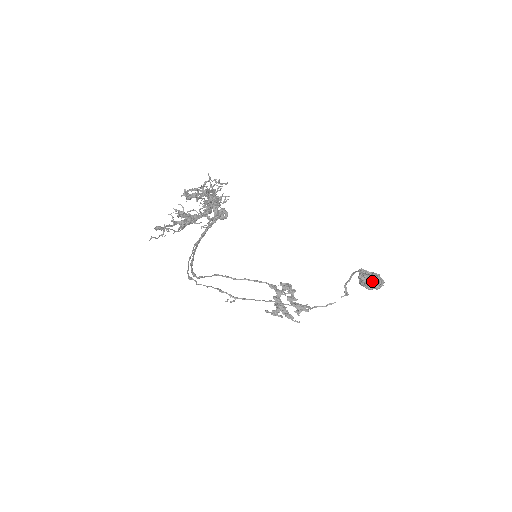
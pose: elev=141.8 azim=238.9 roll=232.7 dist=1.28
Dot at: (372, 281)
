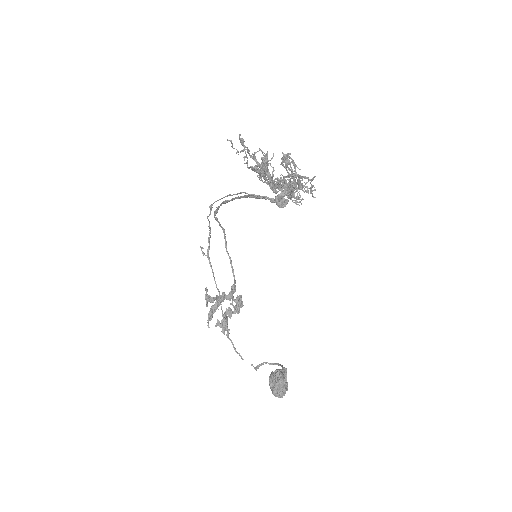
Dot at: (278, 384)
